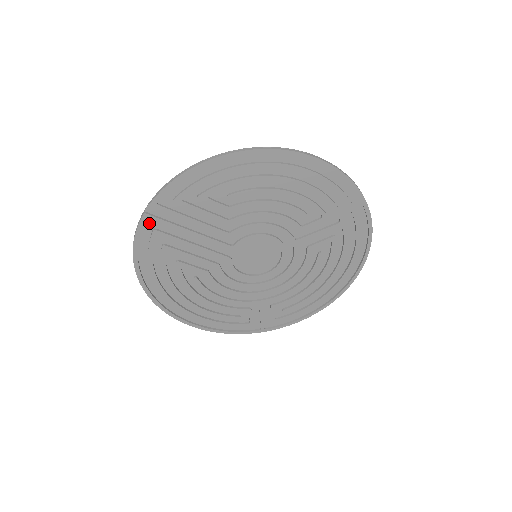
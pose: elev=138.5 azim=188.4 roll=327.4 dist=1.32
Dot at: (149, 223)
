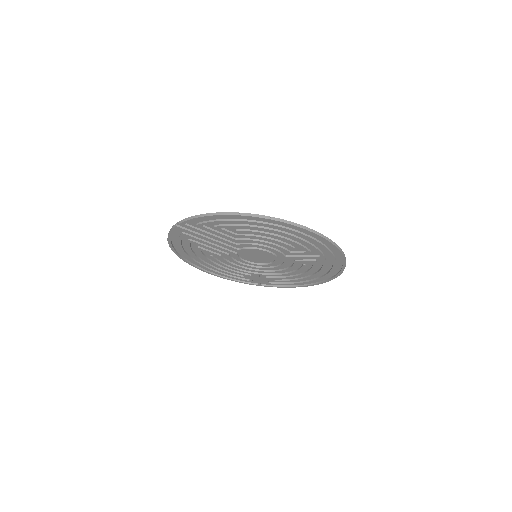
Dot at: (179, 229)
